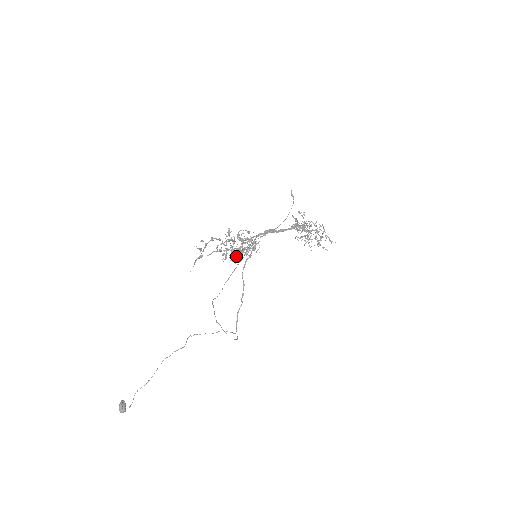
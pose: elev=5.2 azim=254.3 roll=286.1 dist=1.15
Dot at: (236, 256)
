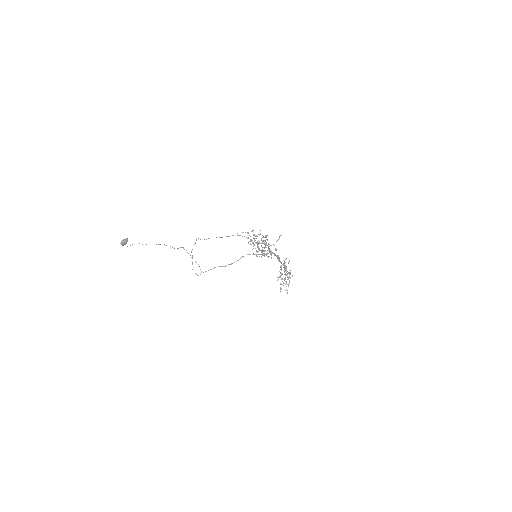
Dot at: (258, 251)
